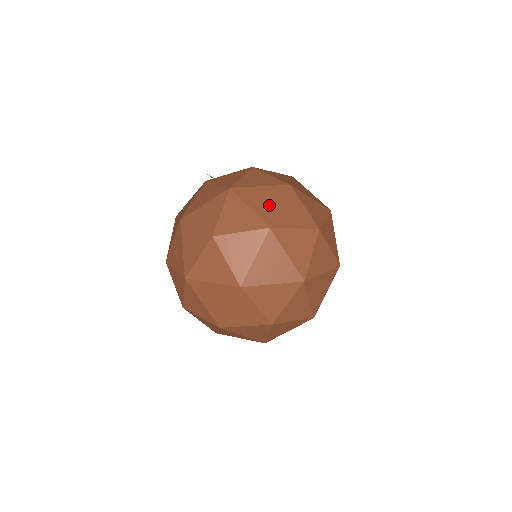
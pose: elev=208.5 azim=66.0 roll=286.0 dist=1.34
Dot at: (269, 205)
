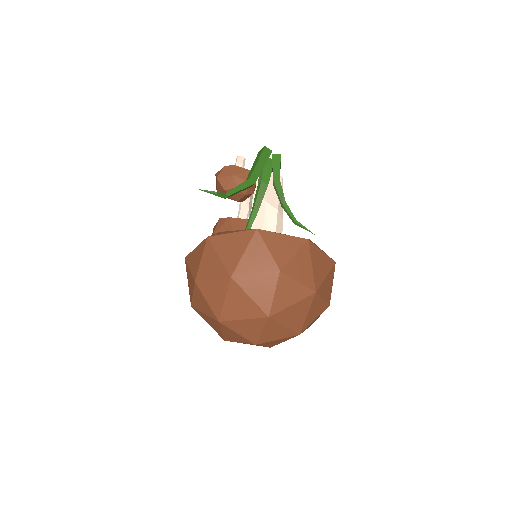
Dot at: (299, 318)
